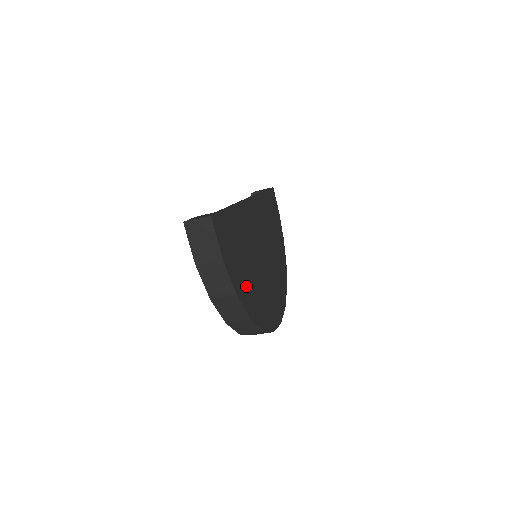
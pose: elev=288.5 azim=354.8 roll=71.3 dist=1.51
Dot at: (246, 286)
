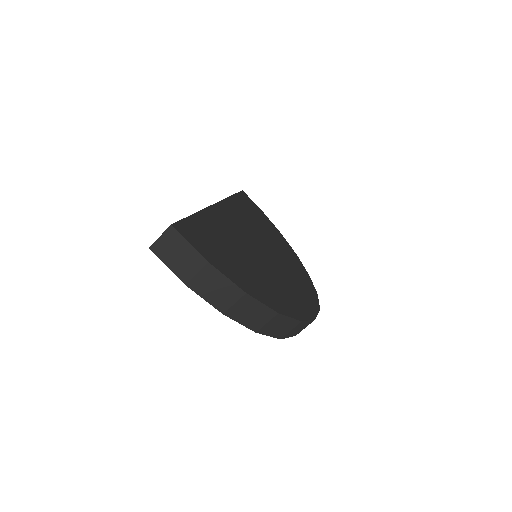
Dot at: (255, 283)
